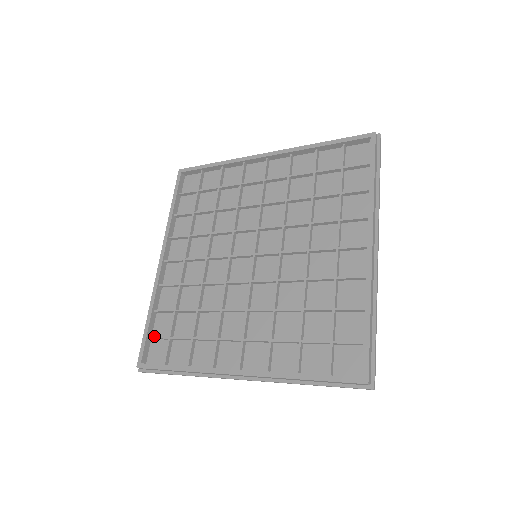
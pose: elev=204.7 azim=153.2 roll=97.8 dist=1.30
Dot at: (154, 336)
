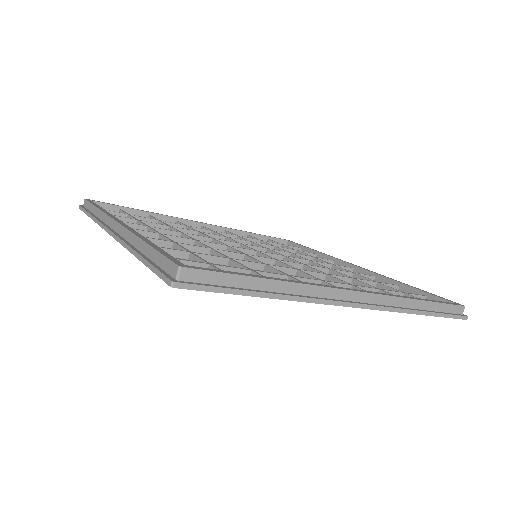
Dot at: (124, 211)
